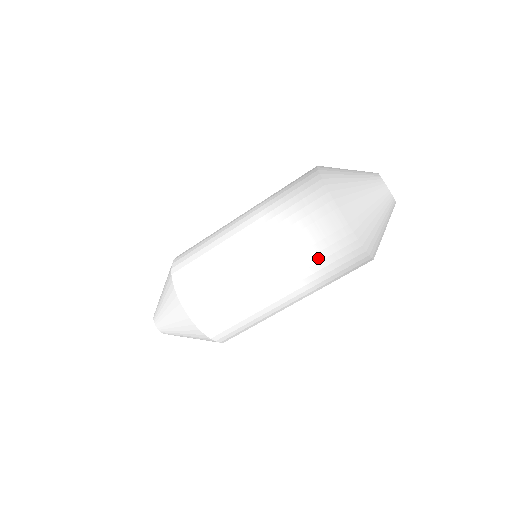
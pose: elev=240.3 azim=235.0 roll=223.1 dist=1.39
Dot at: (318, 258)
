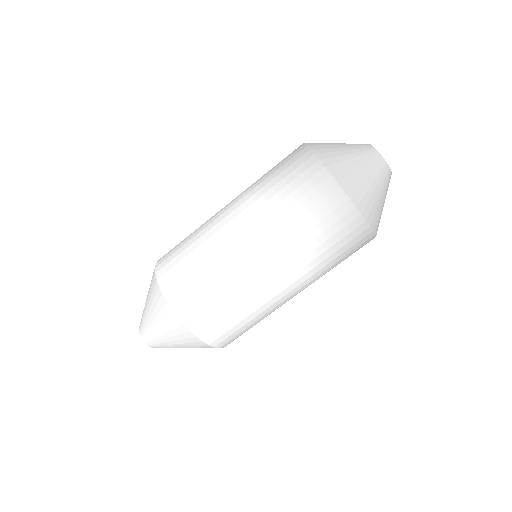
Dot at: (330, 252)
